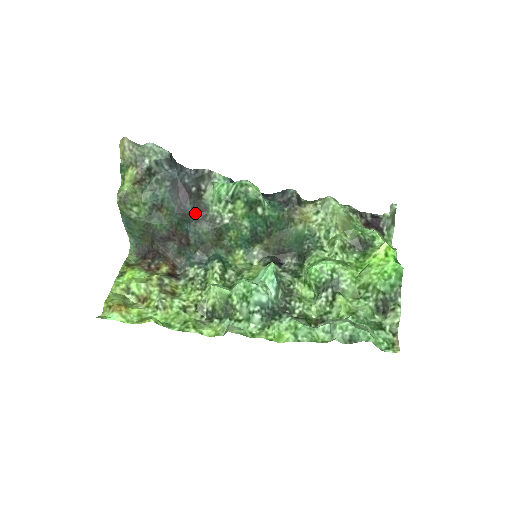
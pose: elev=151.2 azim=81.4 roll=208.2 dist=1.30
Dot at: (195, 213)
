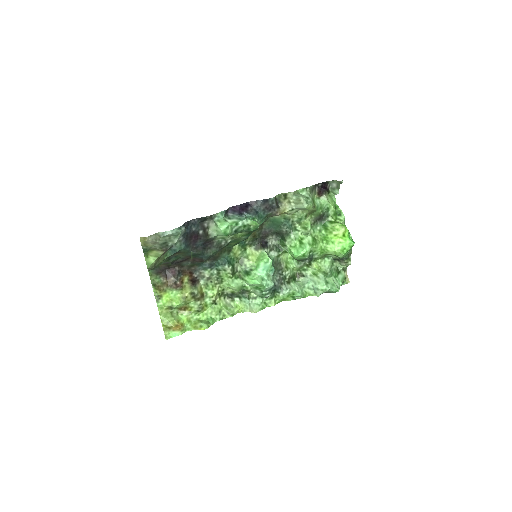
Dot at: (205, 245)
